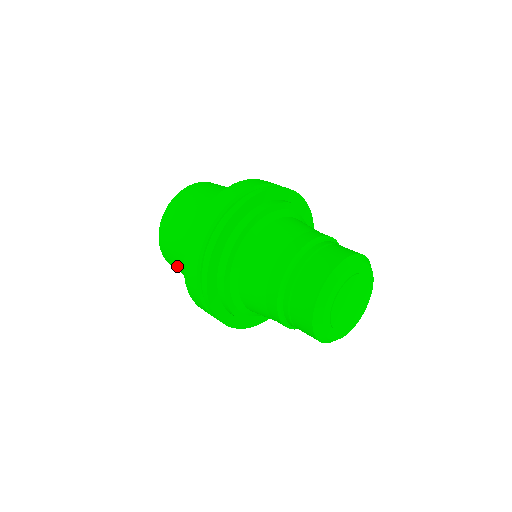
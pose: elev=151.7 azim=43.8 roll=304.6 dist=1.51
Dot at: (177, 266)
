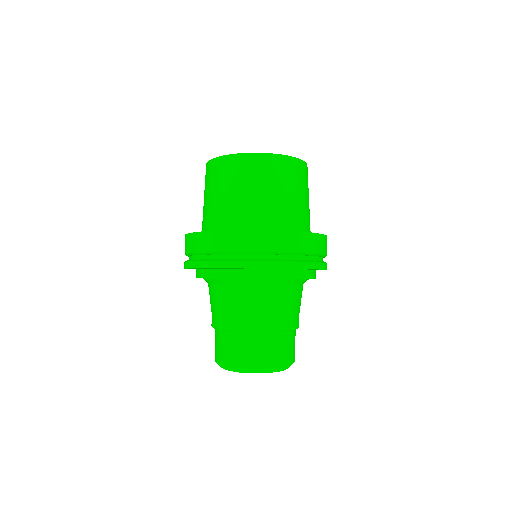
Dot at: occluded
